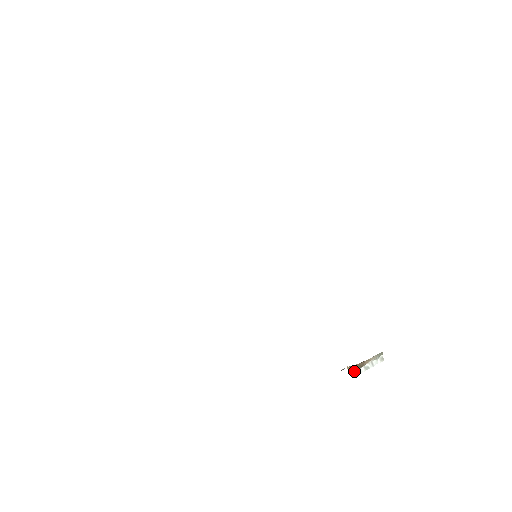
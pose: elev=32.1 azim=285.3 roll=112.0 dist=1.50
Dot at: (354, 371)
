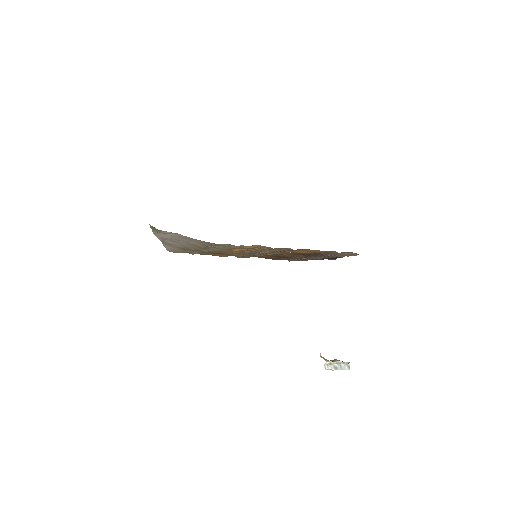
Dot at: (326, 362)
